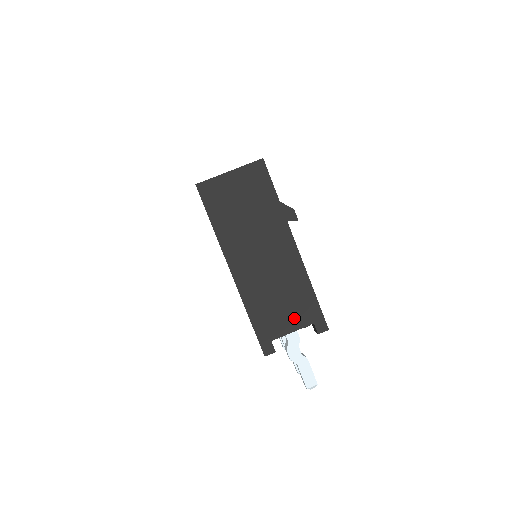
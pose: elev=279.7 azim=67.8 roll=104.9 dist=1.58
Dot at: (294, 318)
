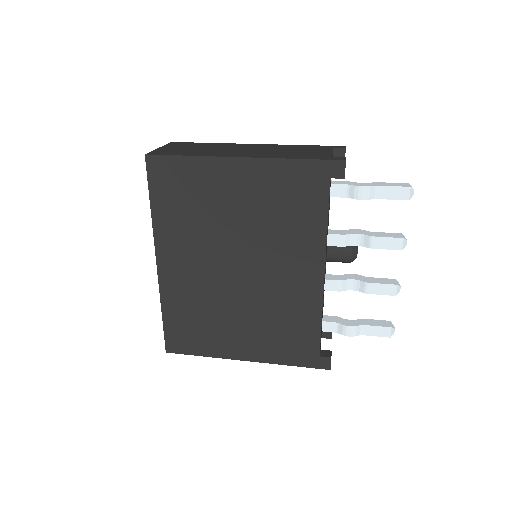
Dot at: (319, 151)
